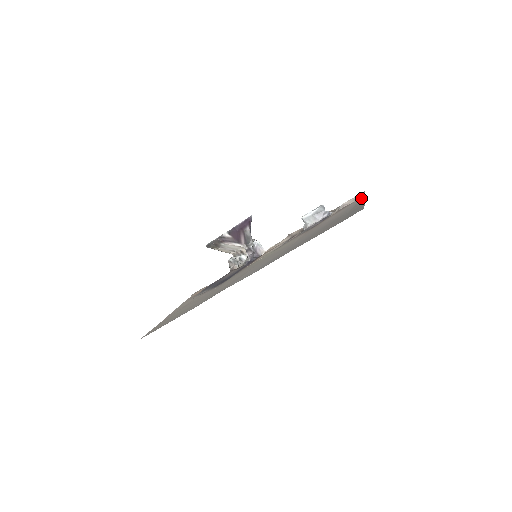
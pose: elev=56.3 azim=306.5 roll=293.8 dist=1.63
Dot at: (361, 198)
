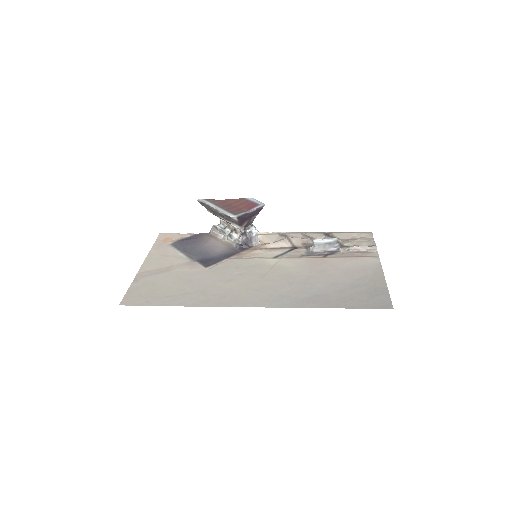
Dot at: (376, 259)
